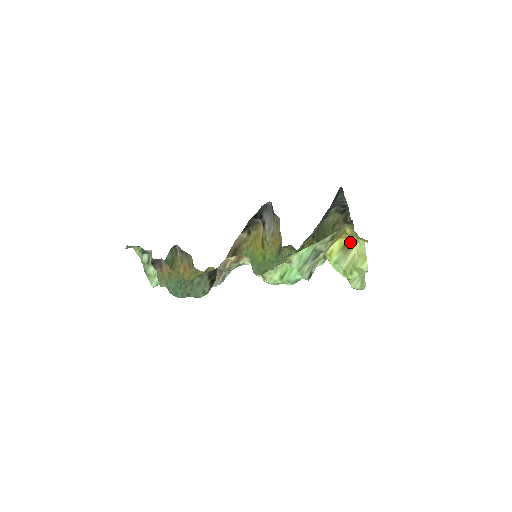
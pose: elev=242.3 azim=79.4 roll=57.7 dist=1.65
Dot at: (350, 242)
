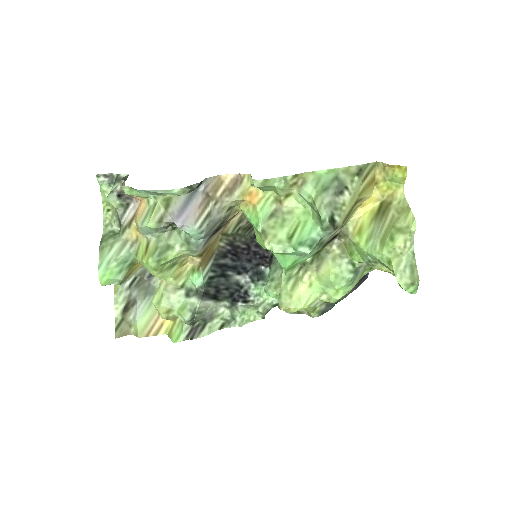
Dot at: (384, 206)
